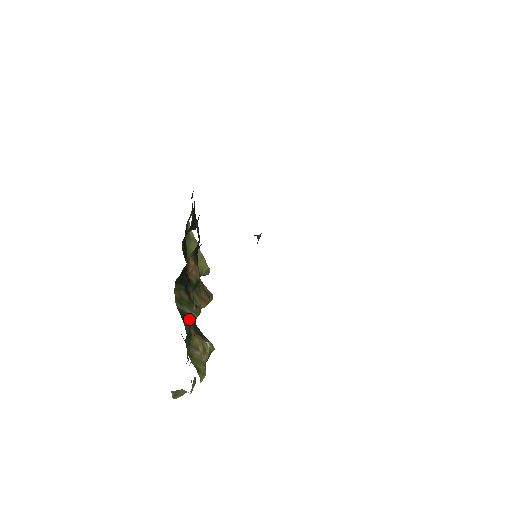
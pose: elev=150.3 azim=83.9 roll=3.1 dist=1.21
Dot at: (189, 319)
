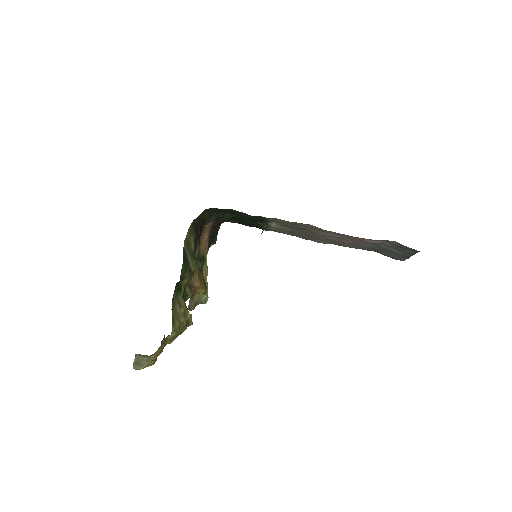
Dot at: (187, 266)
